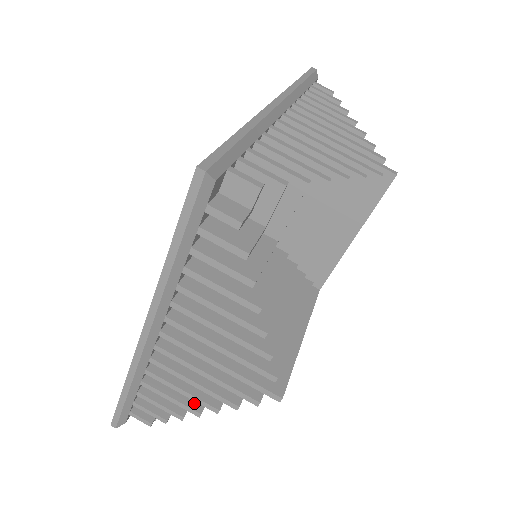
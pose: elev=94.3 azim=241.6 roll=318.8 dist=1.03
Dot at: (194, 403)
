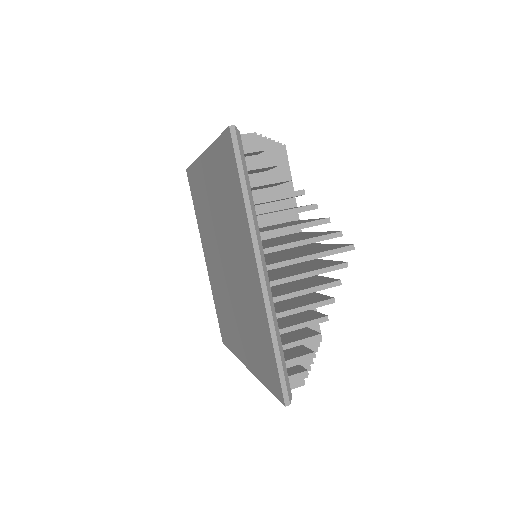
Dot at: (317, 317)
